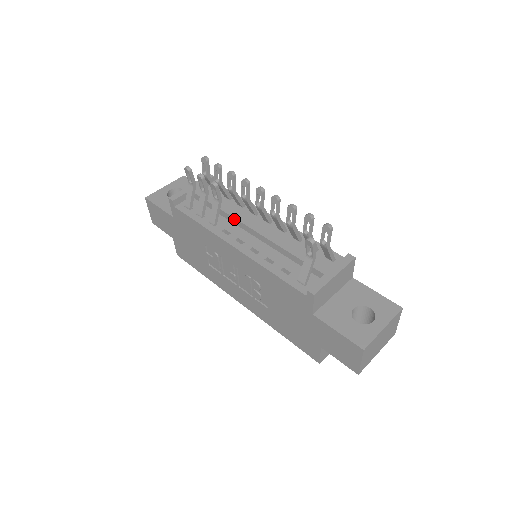
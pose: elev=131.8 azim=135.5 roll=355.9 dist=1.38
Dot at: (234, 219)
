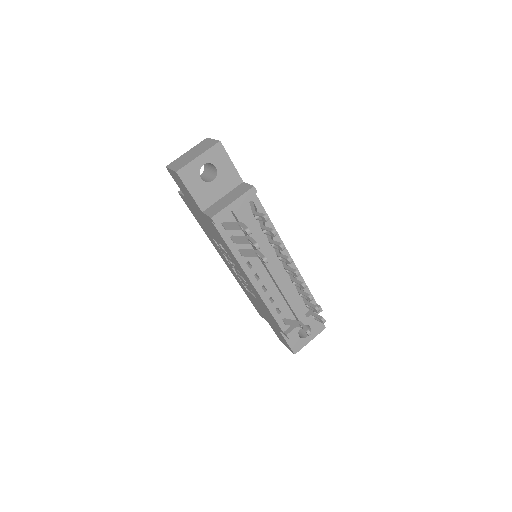
Dot at: occluded
